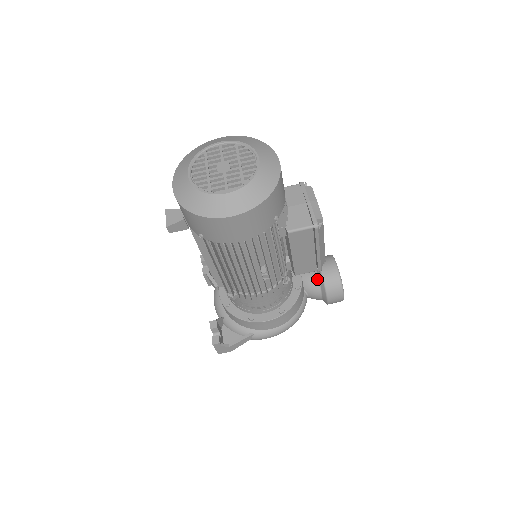
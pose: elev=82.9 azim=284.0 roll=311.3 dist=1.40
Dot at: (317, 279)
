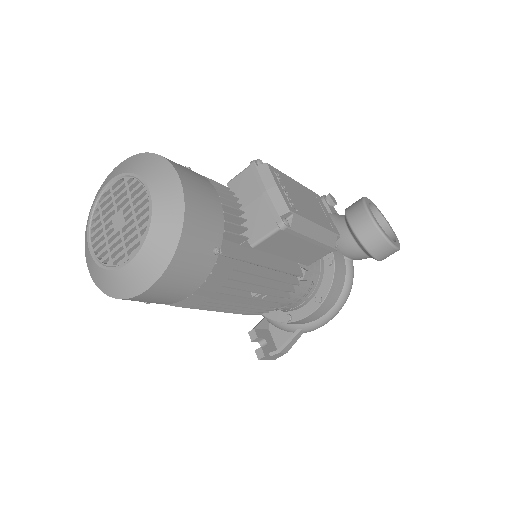
Dot at: (352, 240)
